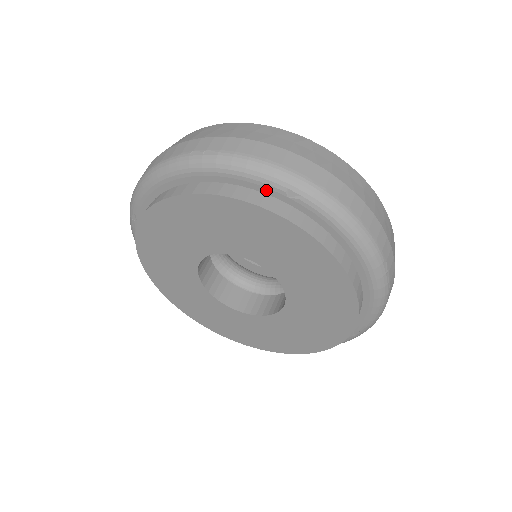
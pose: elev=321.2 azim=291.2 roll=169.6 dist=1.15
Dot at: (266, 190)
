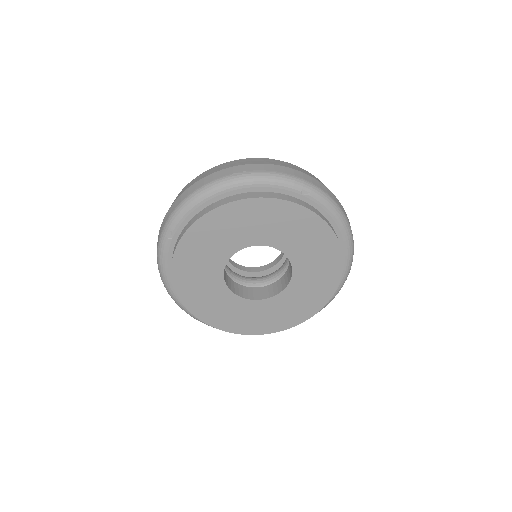
Dot at: (288, 192)
